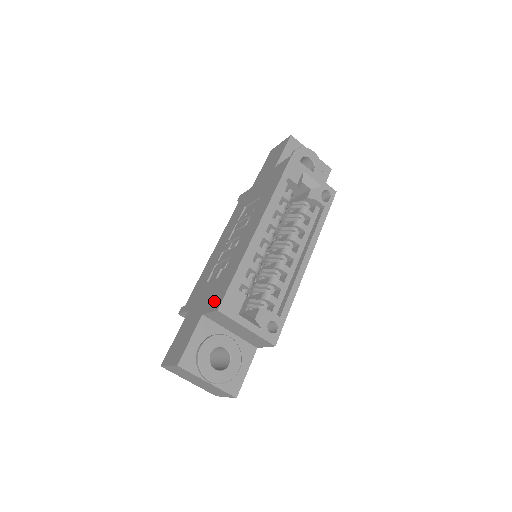
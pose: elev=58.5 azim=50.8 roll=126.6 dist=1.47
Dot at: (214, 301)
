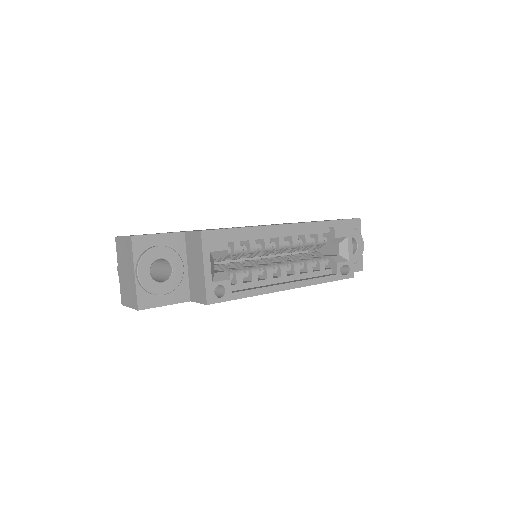
Dot at: occluded
